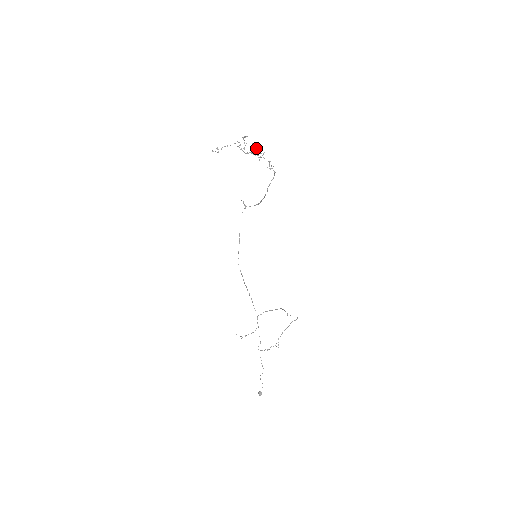
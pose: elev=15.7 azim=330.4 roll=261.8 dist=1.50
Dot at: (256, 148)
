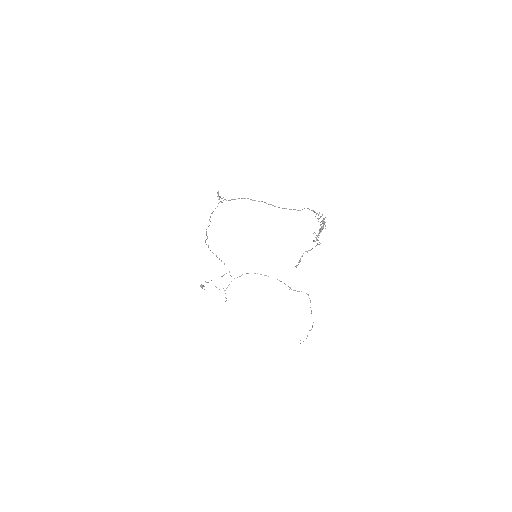
Dot at: occluded
